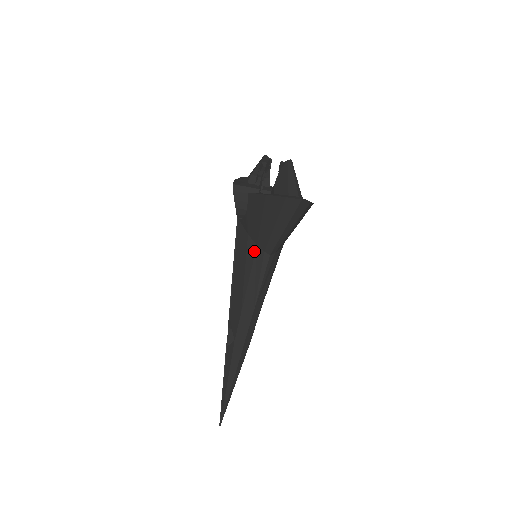
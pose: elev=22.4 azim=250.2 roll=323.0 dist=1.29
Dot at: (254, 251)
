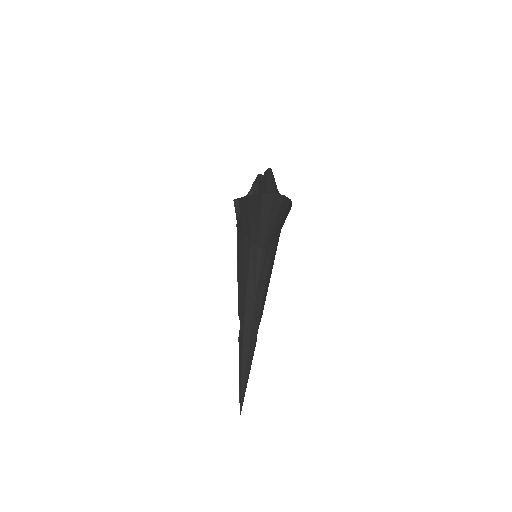
Dot at: (249, 248)
